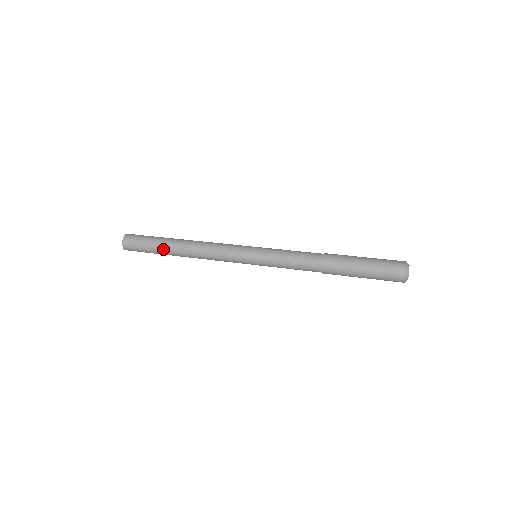
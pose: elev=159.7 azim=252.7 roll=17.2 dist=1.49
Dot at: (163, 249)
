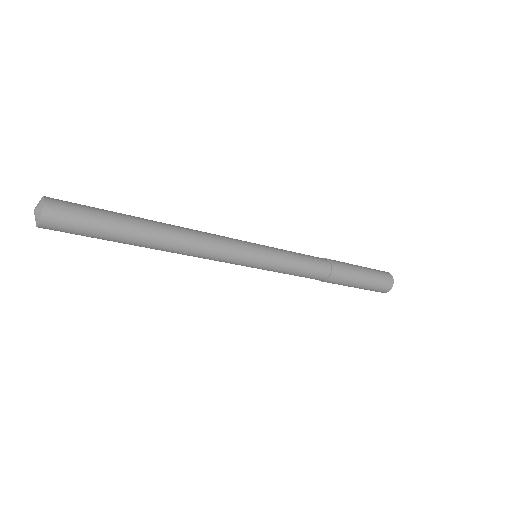
Dot at: (130, 217)
